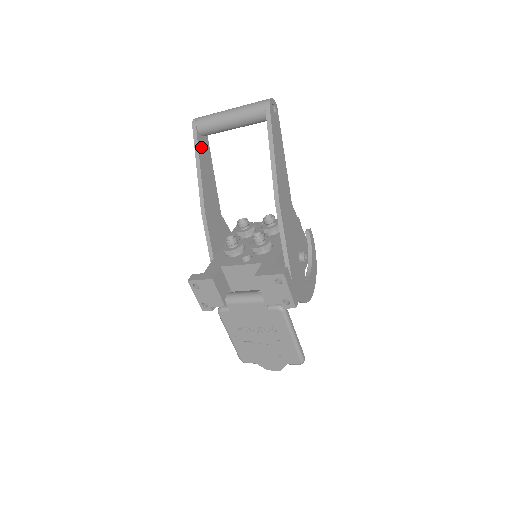
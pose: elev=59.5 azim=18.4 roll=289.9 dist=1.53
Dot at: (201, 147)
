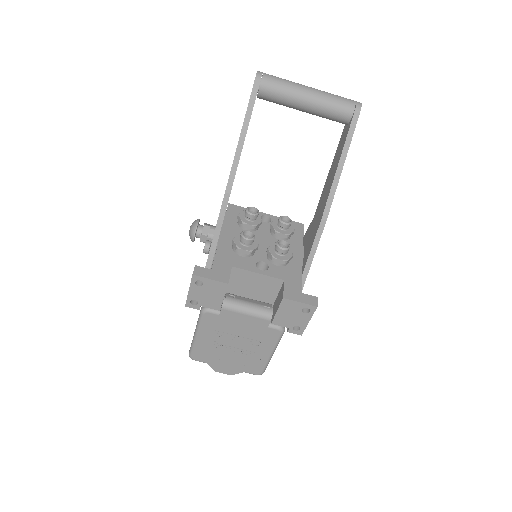
Dot at: occluded
